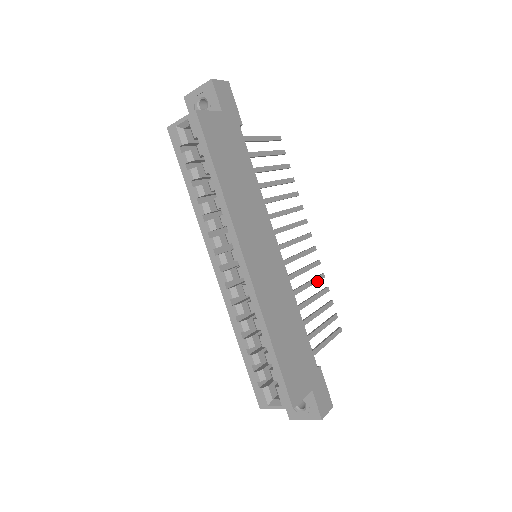
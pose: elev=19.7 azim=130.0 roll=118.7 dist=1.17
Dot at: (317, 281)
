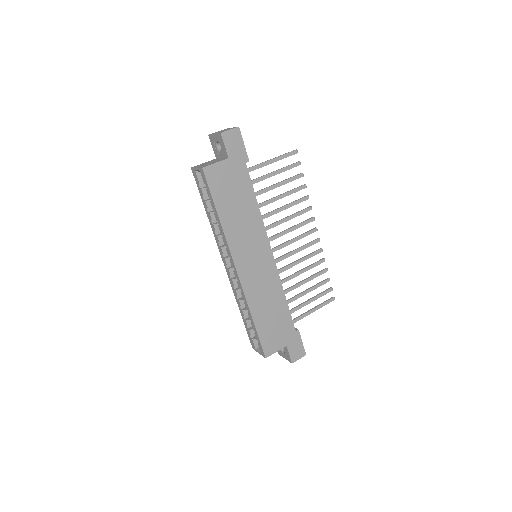
Dot at: (314, 266)
